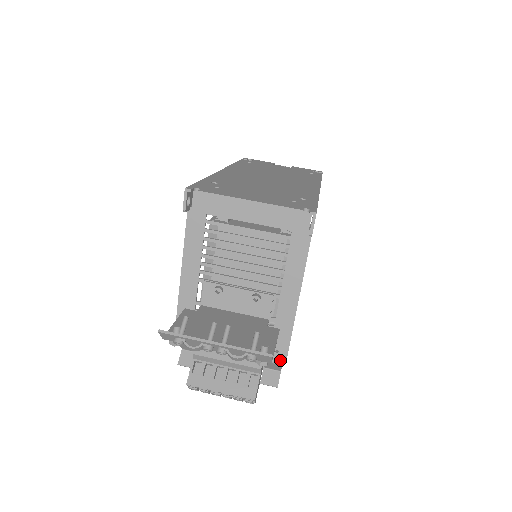
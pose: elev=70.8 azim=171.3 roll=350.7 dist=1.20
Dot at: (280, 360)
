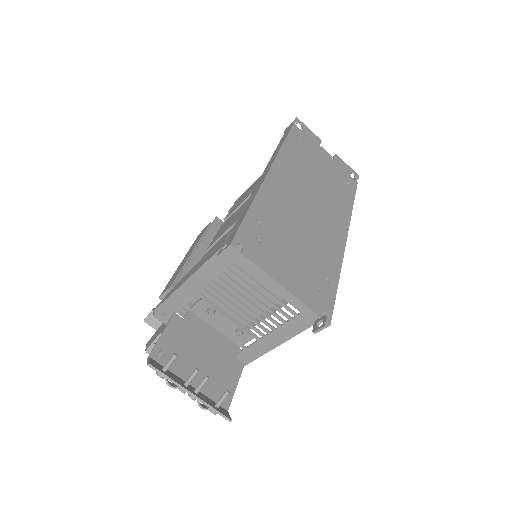
Dot at: occluded
